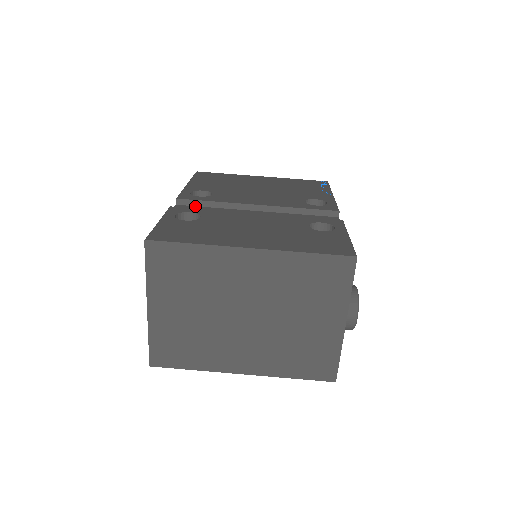
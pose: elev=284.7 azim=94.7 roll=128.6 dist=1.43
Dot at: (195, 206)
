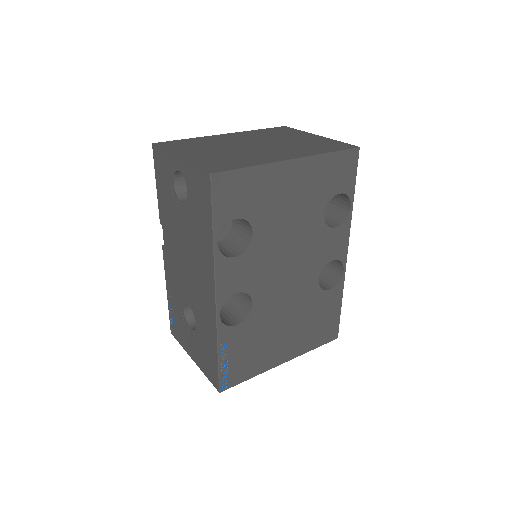
Dot at: occluded
